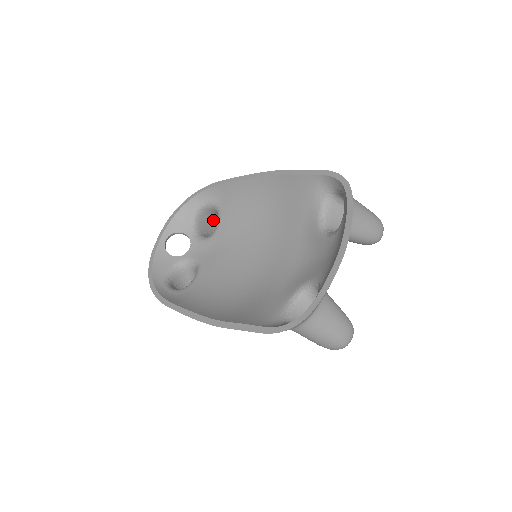
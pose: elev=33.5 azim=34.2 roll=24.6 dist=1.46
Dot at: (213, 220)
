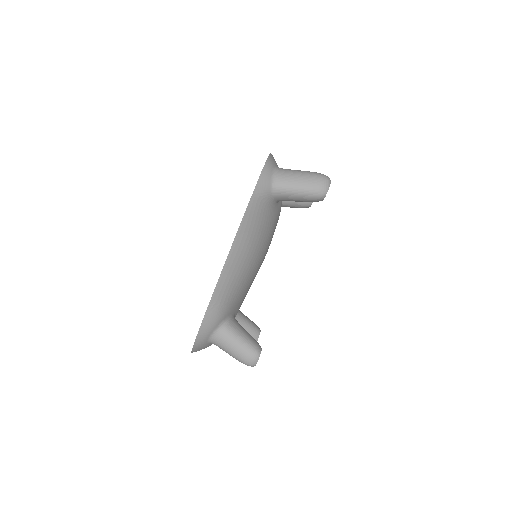
Dot at: occluded
